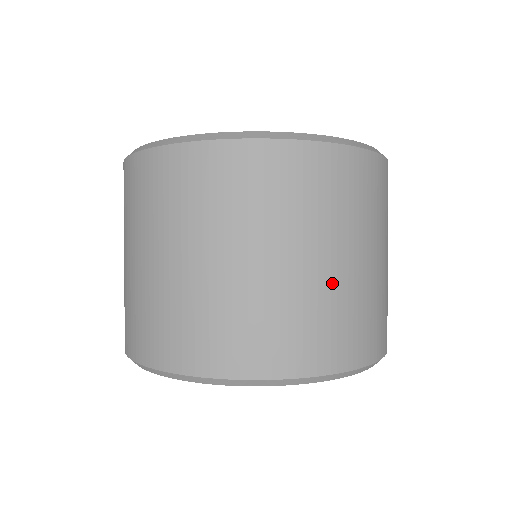
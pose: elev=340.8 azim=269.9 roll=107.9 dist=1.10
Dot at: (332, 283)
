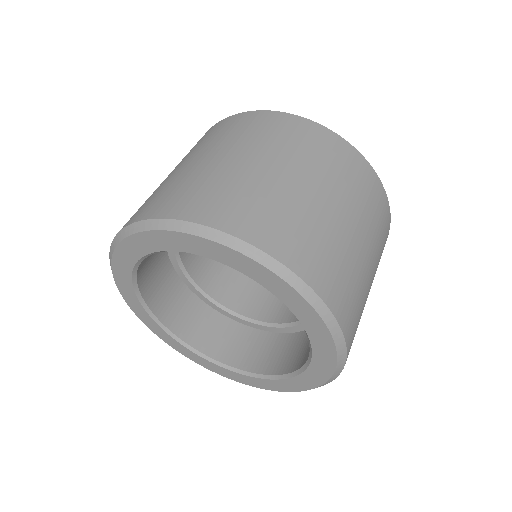
Dot at: (257, 178)
